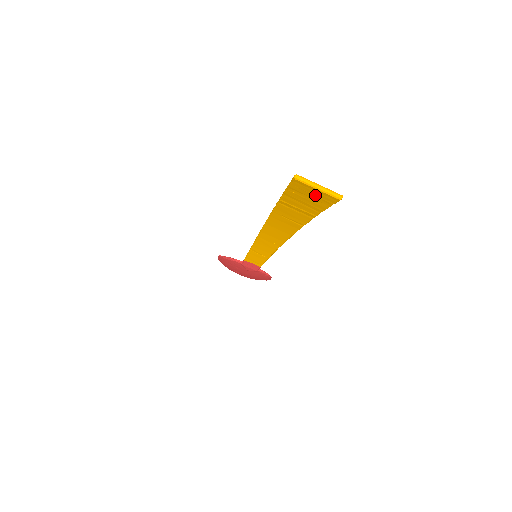
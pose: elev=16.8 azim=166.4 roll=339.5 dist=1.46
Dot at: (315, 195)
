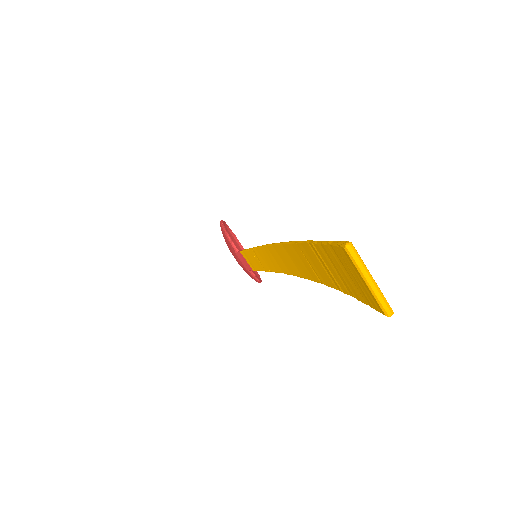
Dot at: (358, 281)
